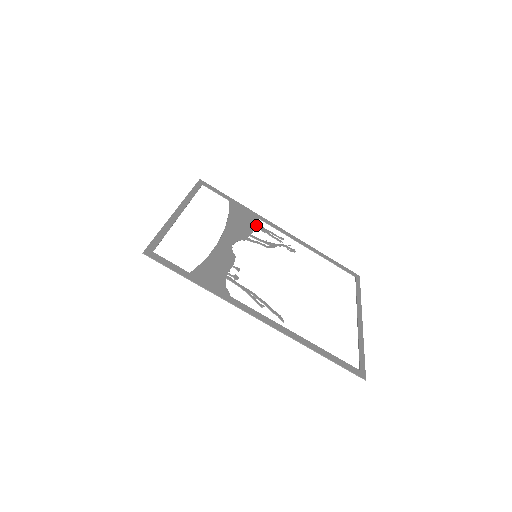
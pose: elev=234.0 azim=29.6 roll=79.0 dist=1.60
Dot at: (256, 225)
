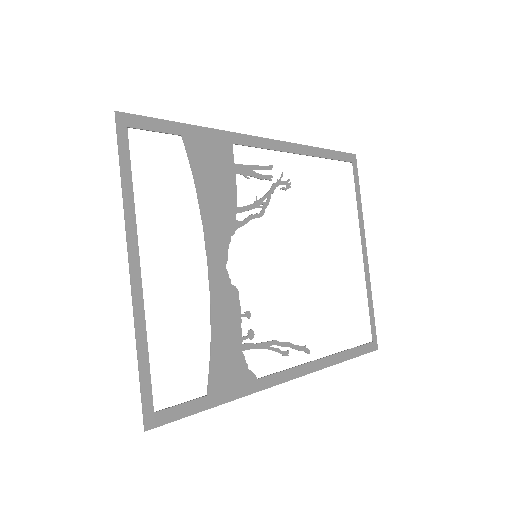
Dot at: (235, 170)
